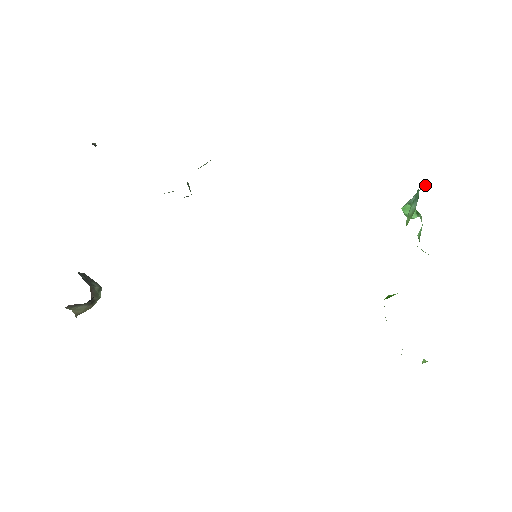
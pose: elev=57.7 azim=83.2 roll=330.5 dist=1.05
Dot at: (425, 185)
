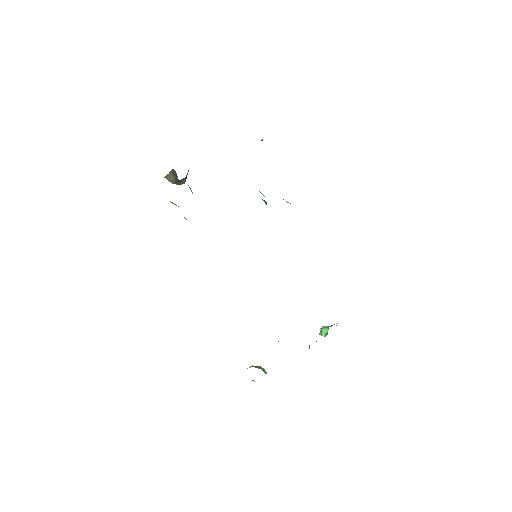
Dot at: occluded
